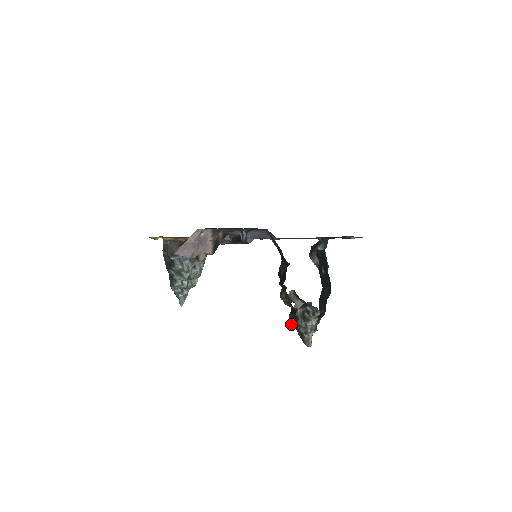
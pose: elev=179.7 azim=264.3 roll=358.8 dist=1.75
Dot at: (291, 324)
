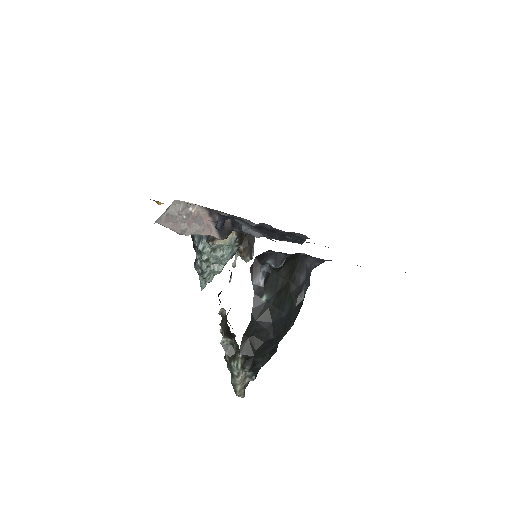
Dot at: occluded
